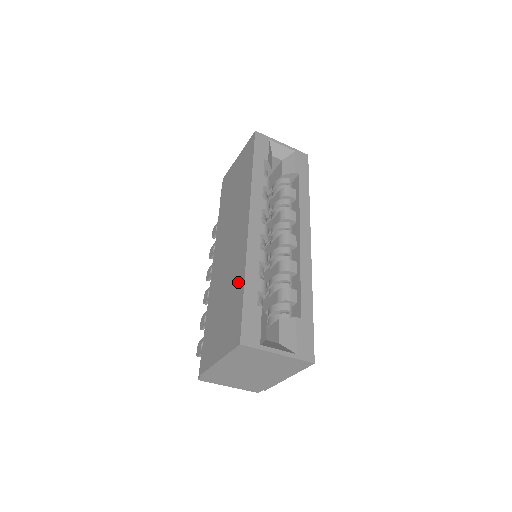
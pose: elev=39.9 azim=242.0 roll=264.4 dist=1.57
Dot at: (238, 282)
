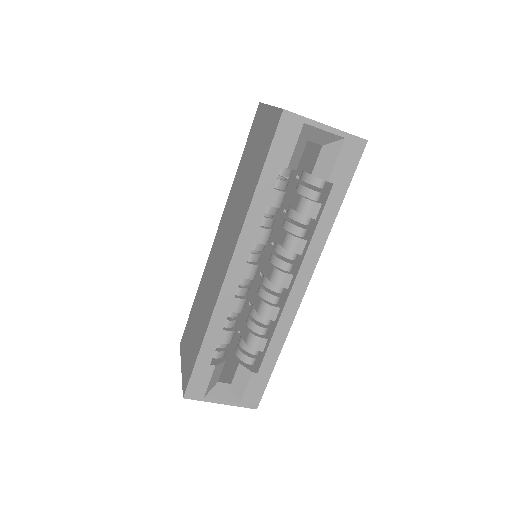
Dot at: (202, 329)
